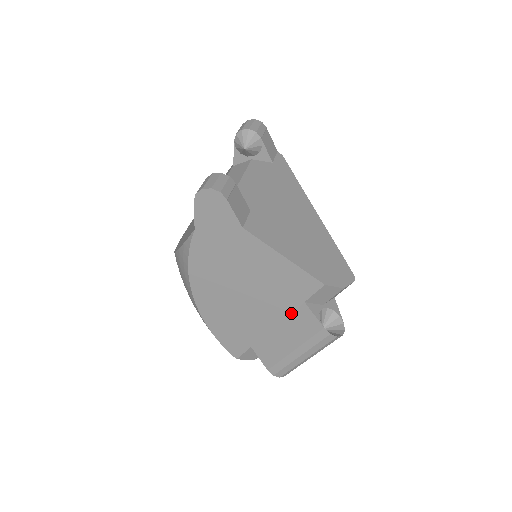
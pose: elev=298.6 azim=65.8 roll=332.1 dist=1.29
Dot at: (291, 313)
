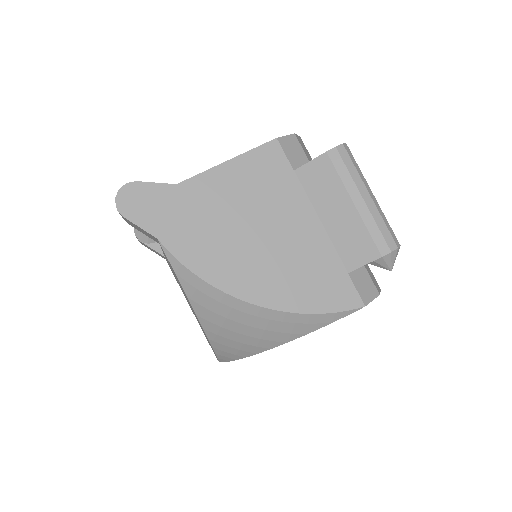
Dot at: (306, 194)
